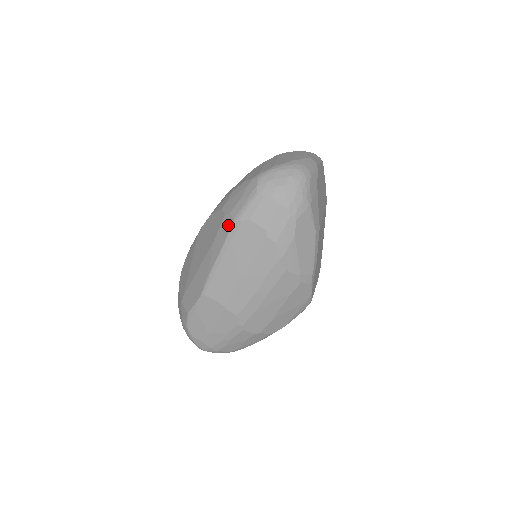
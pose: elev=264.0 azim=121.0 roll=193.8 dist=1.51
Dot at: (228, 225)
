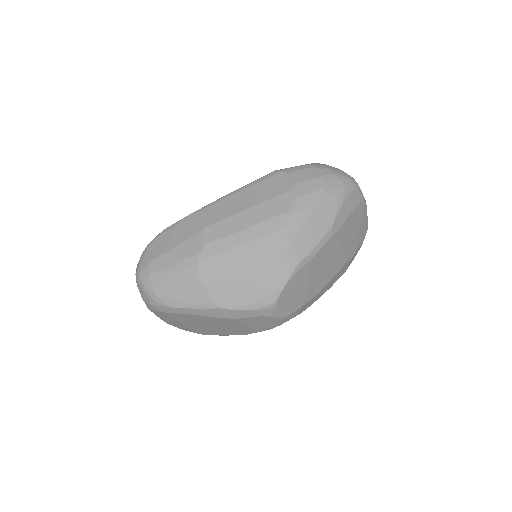
Dot at: occluded
